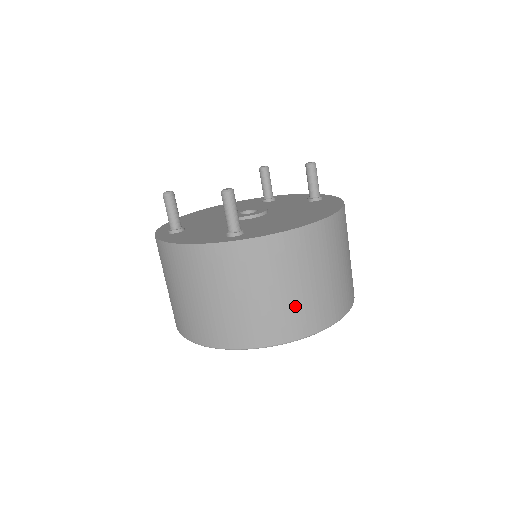
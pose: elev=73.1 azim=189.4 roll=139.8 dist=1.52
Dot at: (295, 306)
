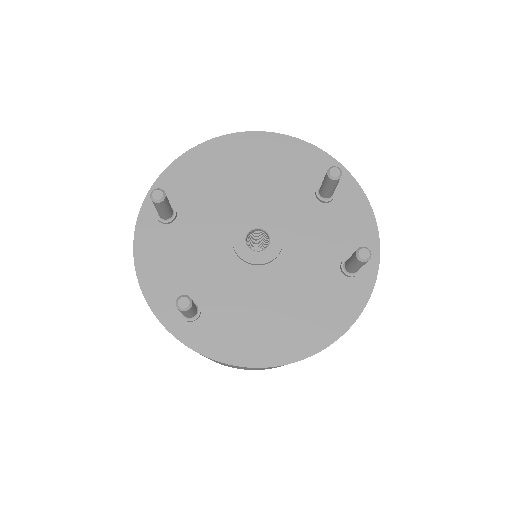
Dot at: (226, 365)
